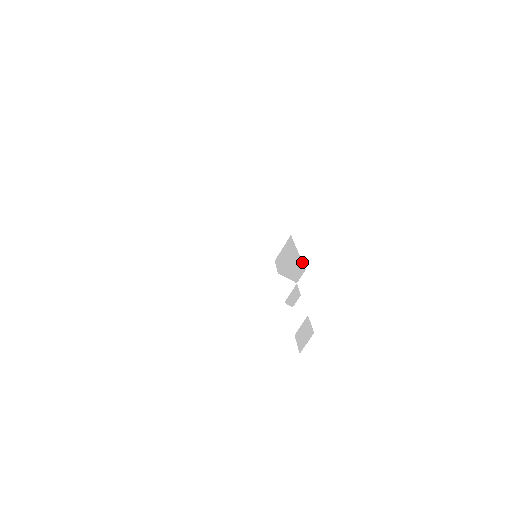
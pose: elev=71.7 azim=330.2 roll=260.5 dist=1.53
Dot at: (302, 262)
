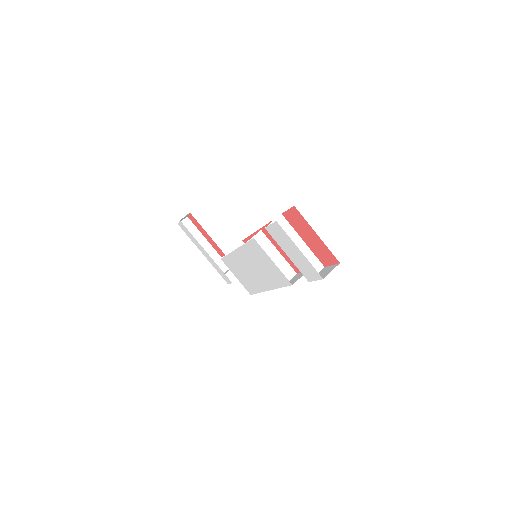
Dot at: occluded
